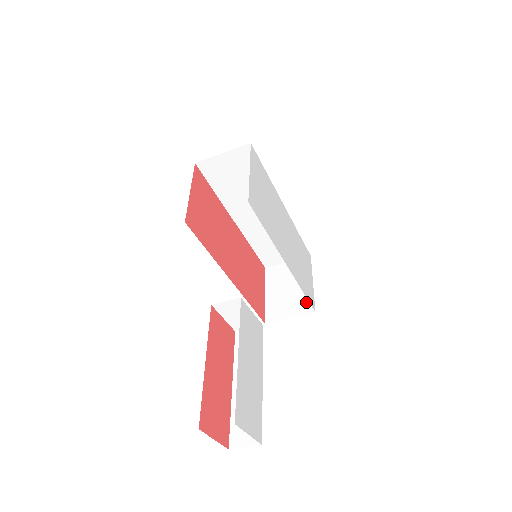
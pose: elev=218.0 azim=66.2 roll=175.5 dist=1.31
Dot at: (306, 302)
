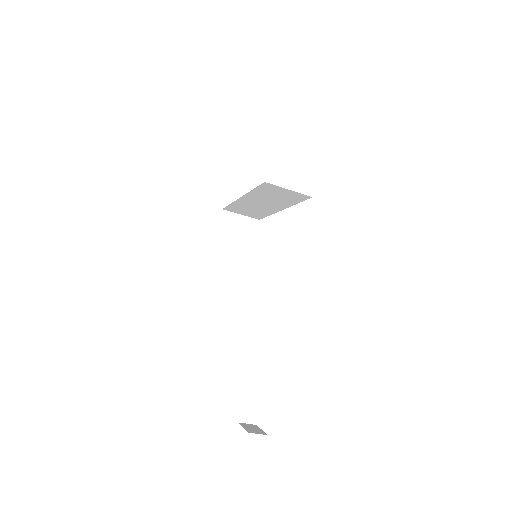
Dot at: (245, 260)
